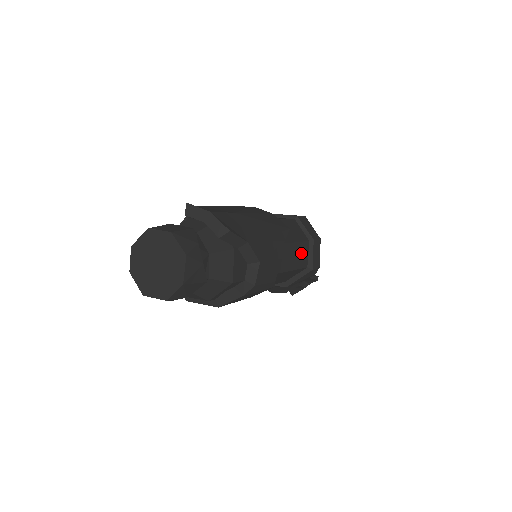
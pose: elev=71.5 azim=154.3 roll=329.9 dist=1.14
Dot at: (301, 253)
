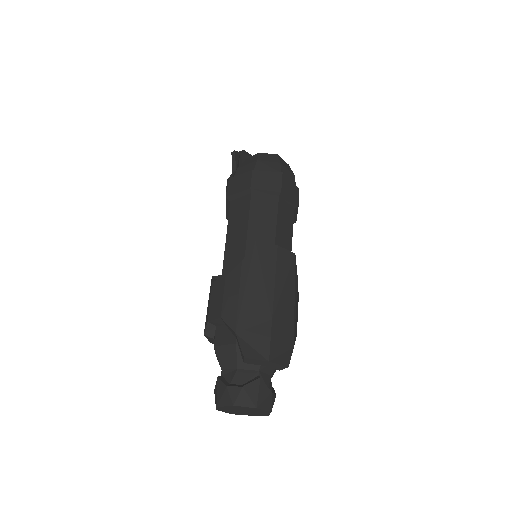
Dot at: occluded
